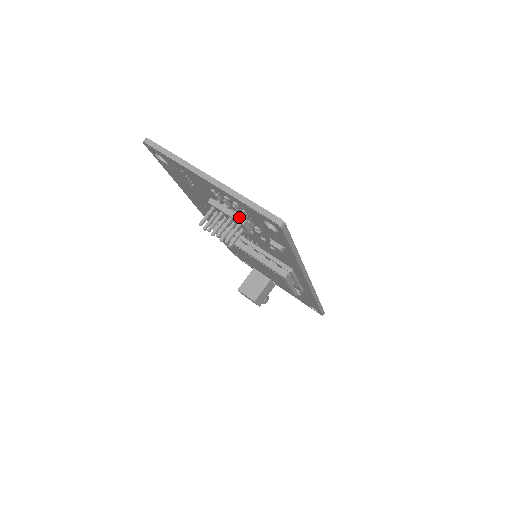
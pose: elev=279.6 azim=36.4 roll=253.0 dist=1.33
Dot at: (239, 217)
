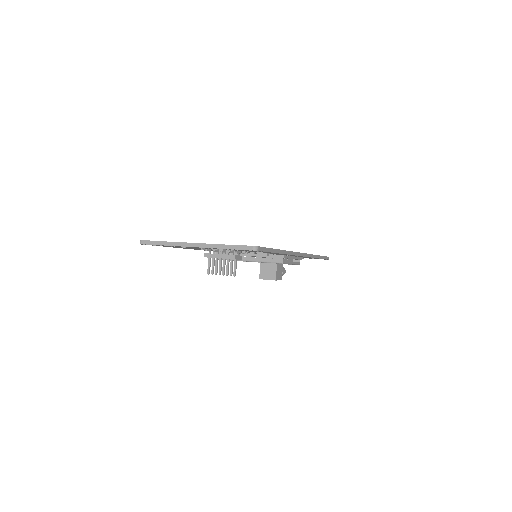
Dot at: (229, 256)
